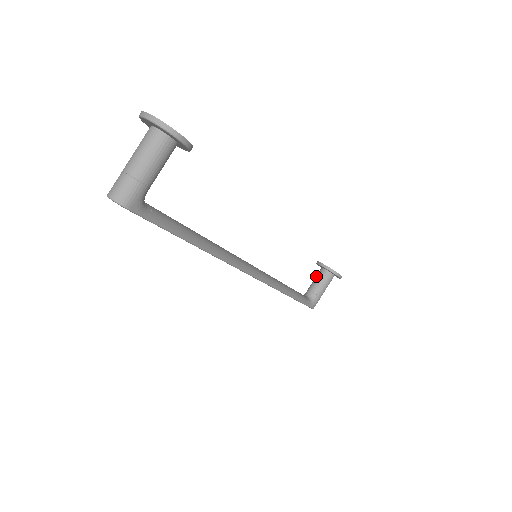
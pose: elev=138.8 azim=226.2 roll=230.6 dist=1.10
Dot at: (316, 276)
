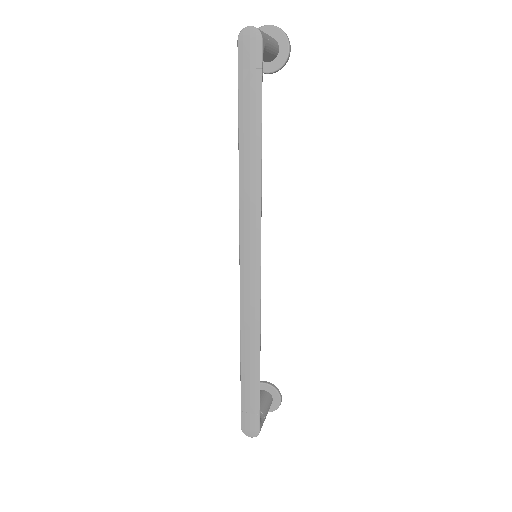
Dot at: occluded
